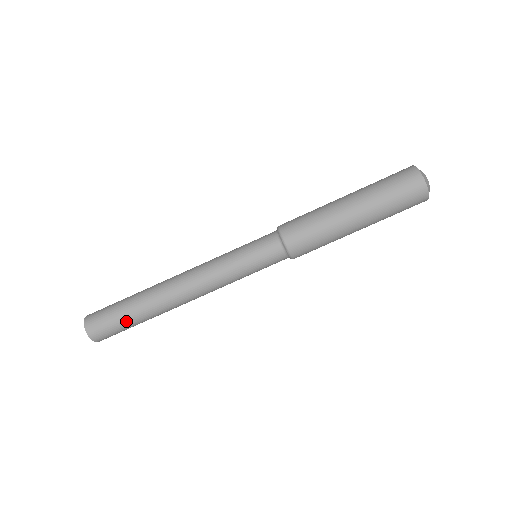
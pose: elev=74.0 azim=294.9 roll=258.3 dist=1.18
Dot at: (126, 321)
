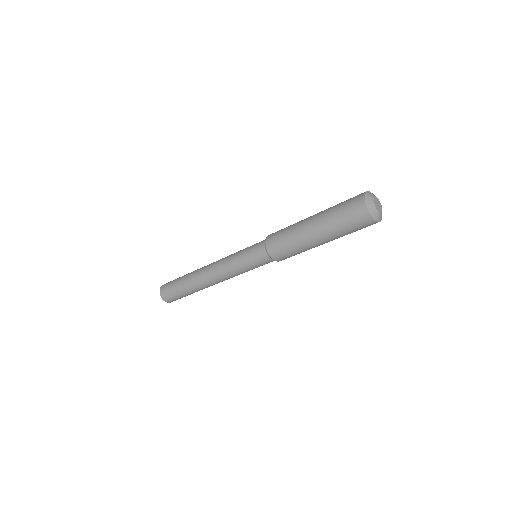
Dot at: occluded
